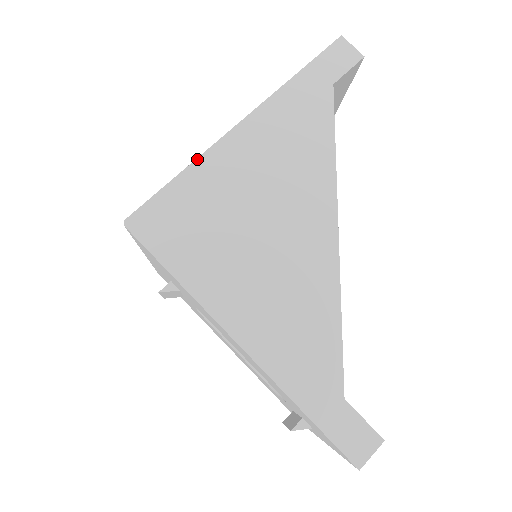
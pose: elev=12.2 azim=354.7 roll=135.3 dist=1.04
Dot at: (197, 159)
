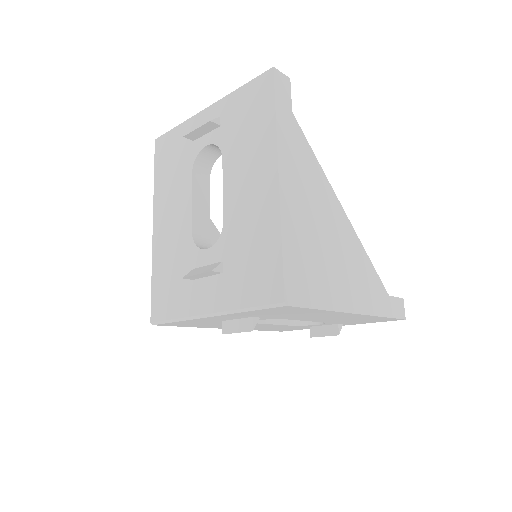
Dot at: (281, 224)
